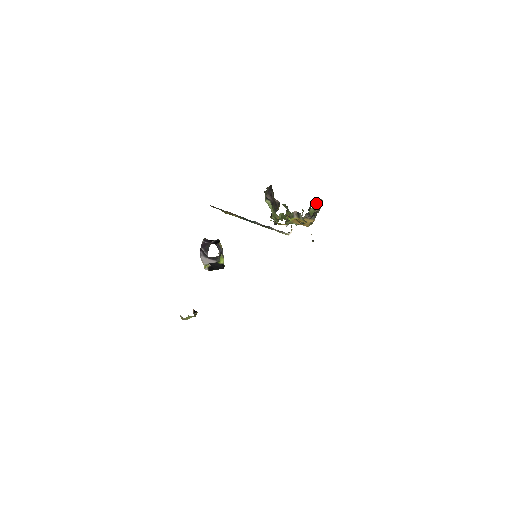
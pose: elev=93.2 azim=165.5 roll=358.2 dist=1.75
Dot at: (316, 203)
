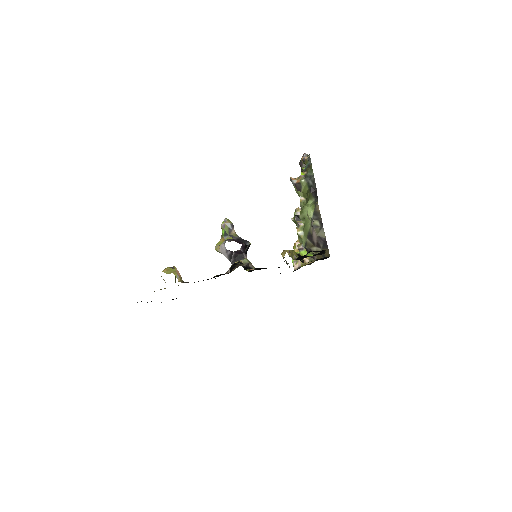
Dot at: occluded
